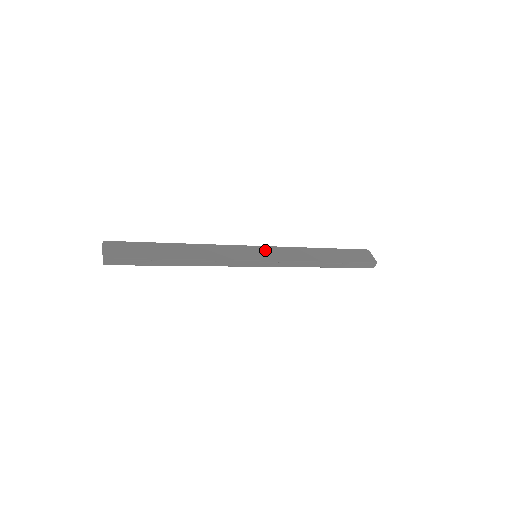
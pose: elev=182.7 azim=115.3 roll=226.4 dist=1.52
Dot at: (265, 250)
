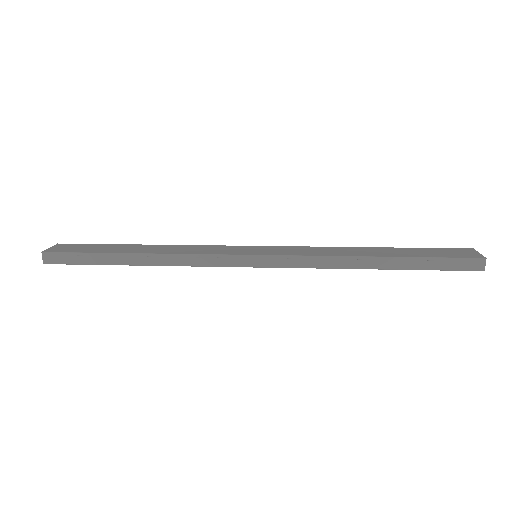
Dot at: (271, 248)
